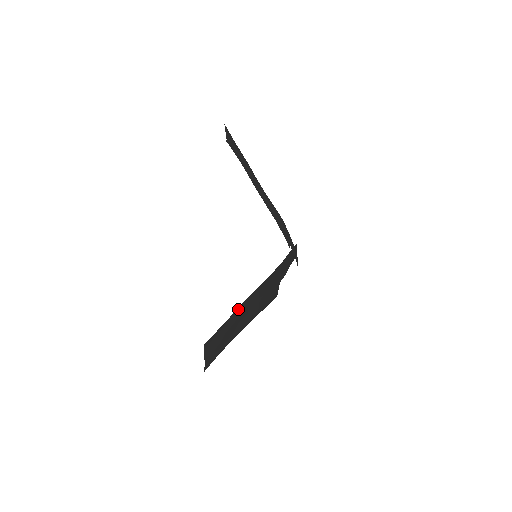
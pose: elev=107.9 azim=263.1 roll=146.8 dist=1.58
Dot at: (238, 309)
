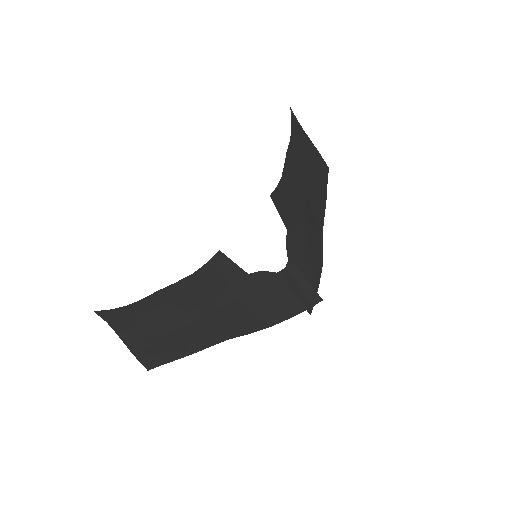
Dot at: occluded
